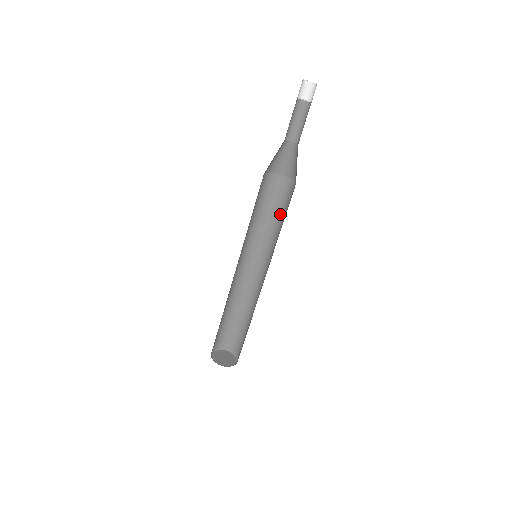
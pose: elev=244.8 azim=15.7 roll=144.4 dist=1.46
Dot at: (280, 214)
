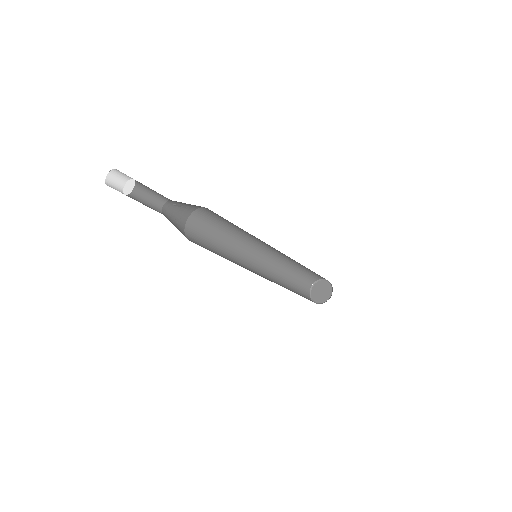
Dot at: occluded
